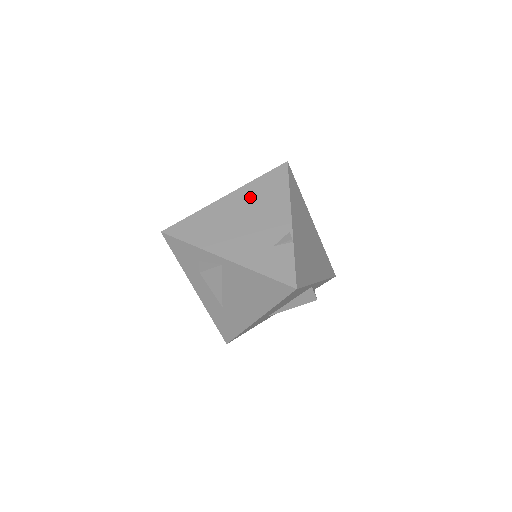
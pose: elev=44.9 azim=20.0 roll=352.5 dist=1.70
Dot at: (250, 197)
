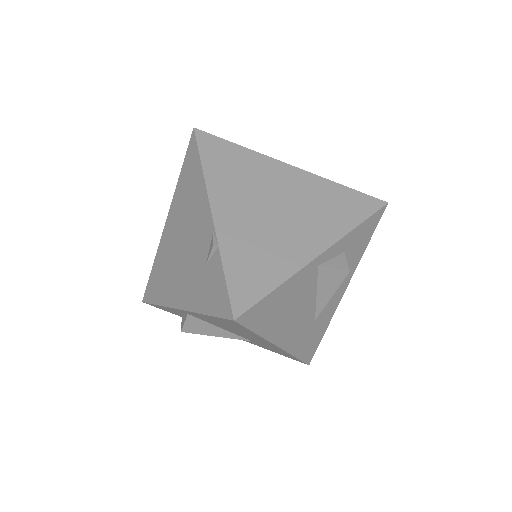
Dot at: (179, 208)
